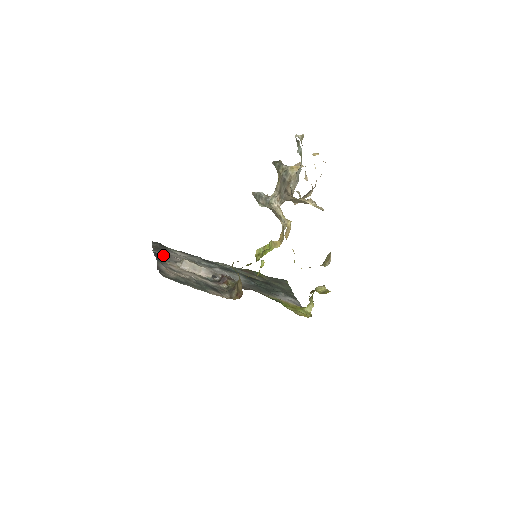
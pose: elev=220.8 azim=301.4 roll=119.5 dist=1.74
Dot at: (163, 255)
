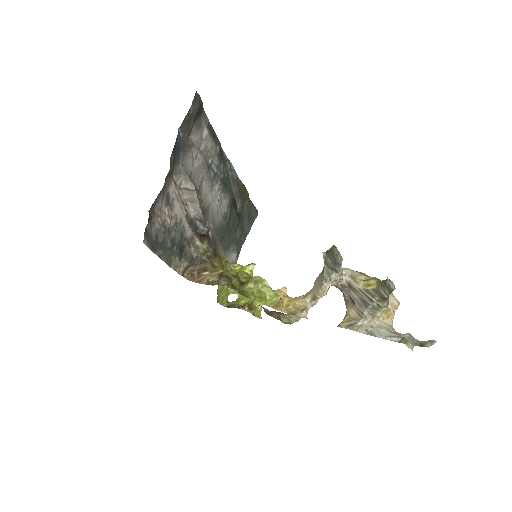
Dot at: (183, 146)
